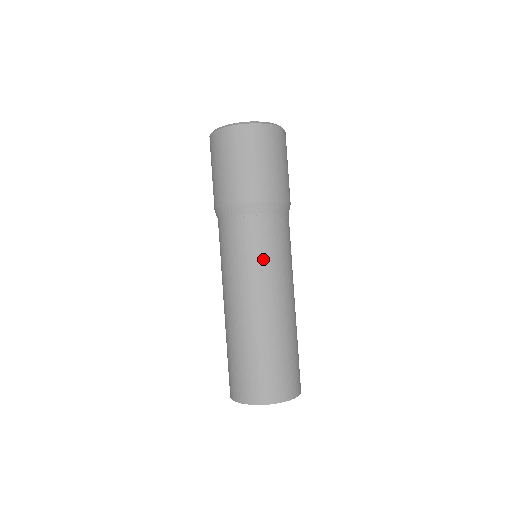
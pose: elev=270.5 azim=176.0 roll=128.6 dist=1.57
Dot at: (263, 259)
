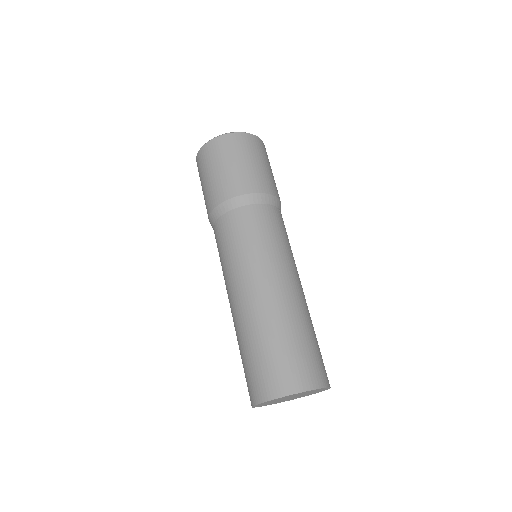
Dot at: (290, 247)
